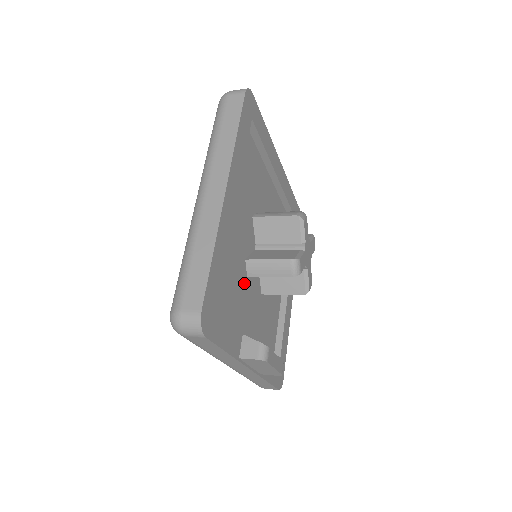
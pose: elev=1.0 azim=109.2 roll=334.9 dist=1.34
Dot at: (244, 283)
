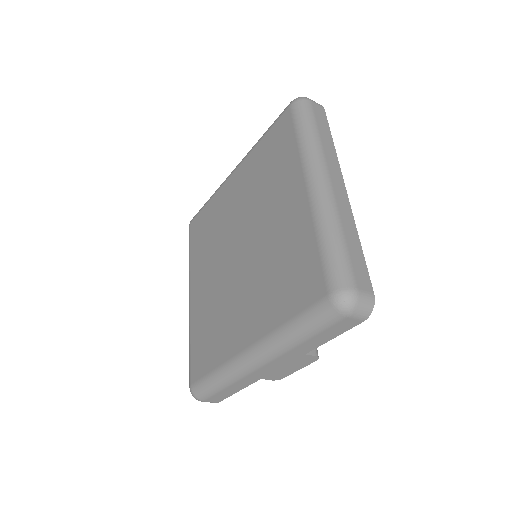
Dot at: occluded
